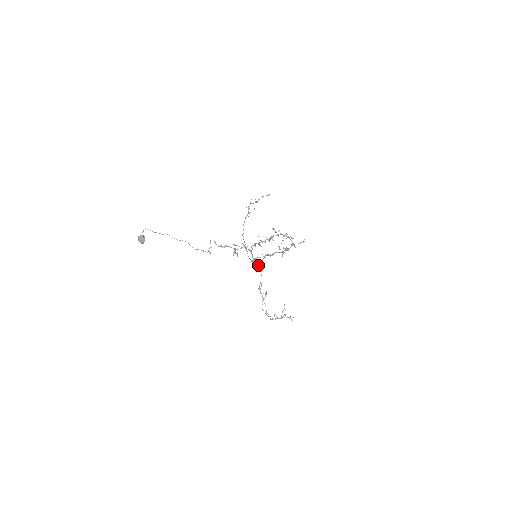
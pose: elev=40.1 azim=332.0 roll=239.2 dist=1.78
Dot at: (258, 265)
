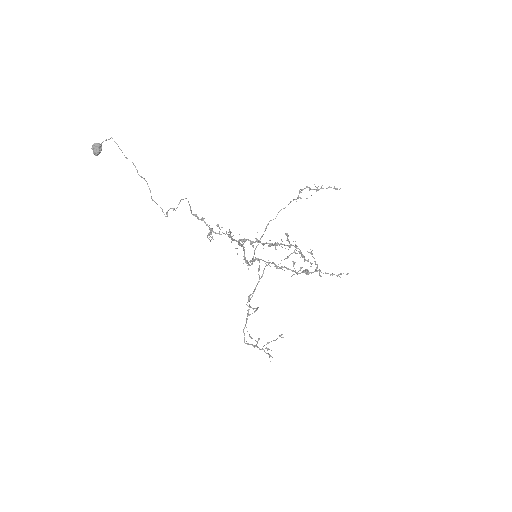
Dot at: (258, 269)
